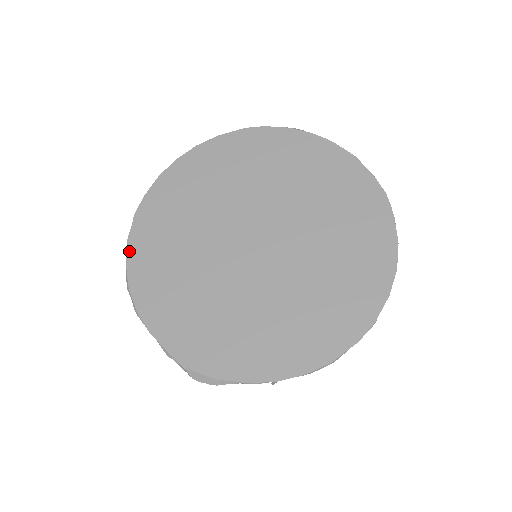
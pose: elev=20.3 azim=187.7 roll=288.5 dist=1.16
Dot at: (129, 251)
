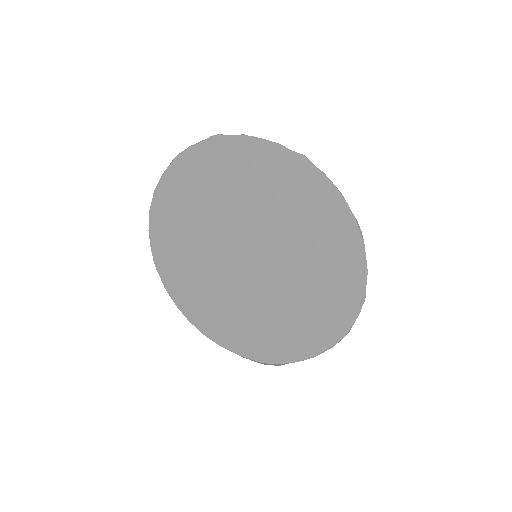
Dot at: (172, 296)
